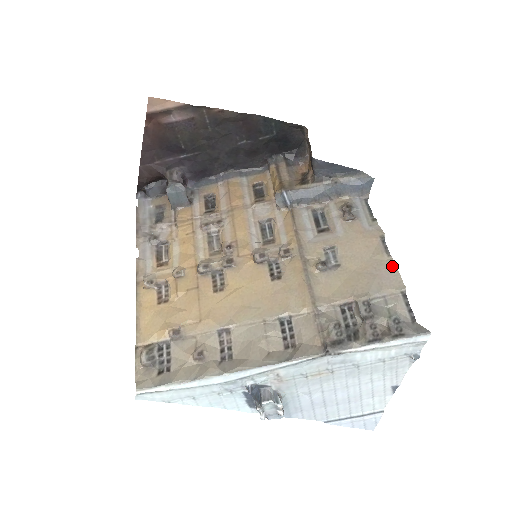
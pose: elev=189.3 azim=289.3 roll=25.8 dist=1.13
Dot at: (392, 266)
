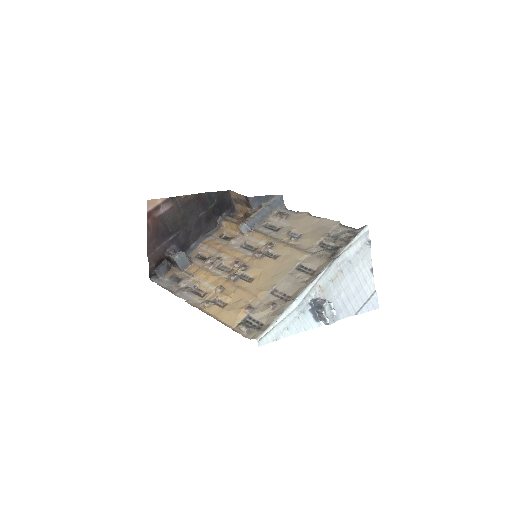
Dot at: (325, 220)
